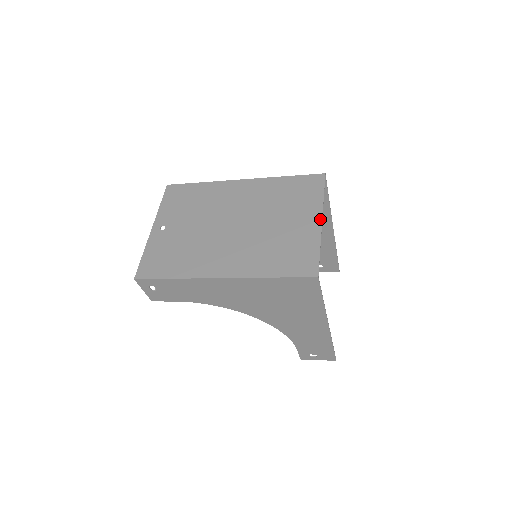
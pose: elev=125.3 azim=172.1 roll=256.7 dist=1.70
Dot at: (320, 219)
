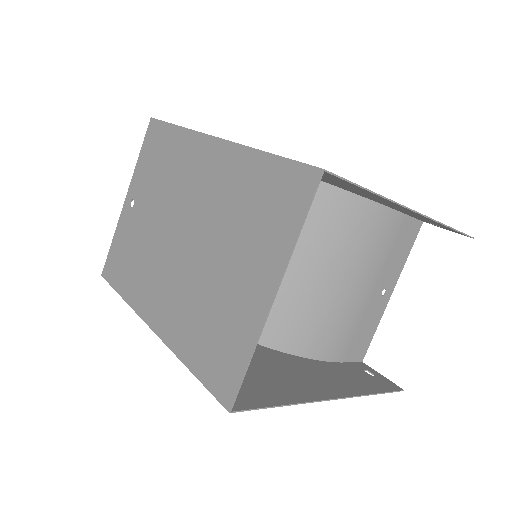
Dot at: (272, 292)
